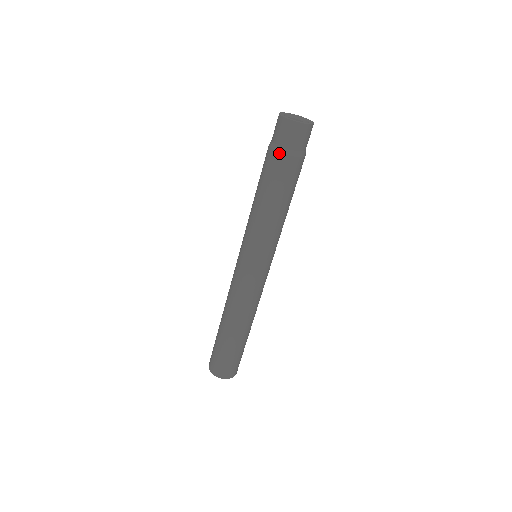
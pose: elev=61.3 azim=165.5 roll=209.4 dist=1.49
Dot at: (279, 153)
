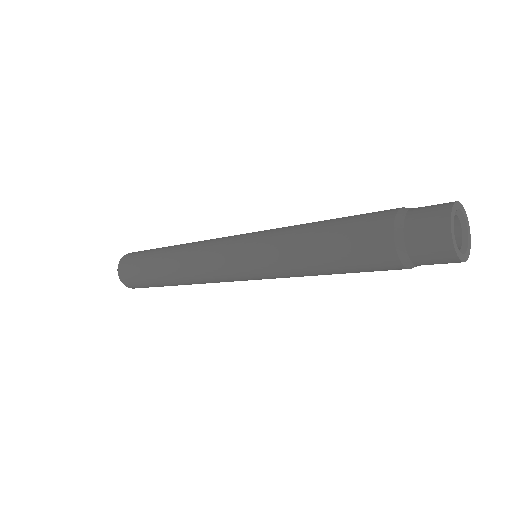
Dot at: (399, 261)
